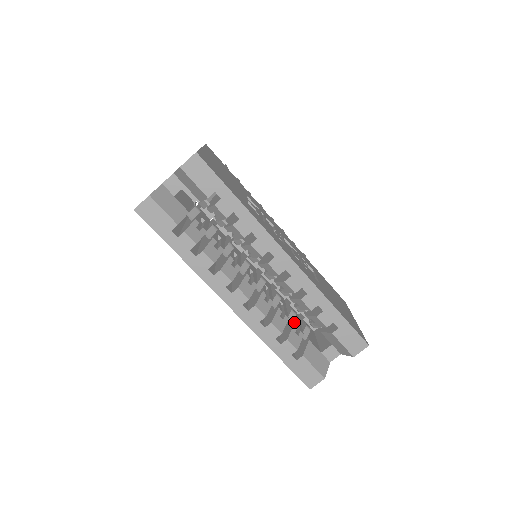
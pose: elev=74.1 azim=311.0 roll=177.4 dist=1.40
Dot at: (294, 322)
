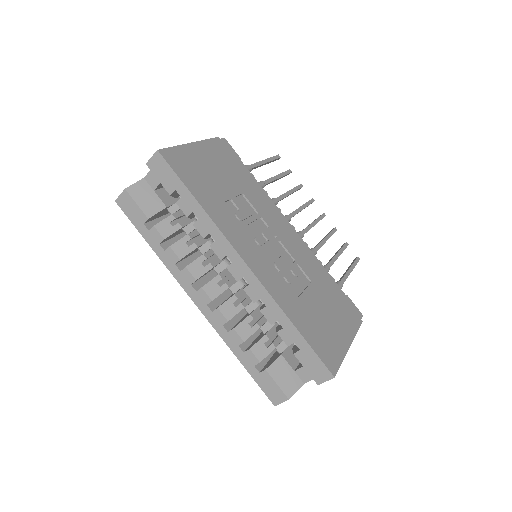
Dot at: (269, 332)
